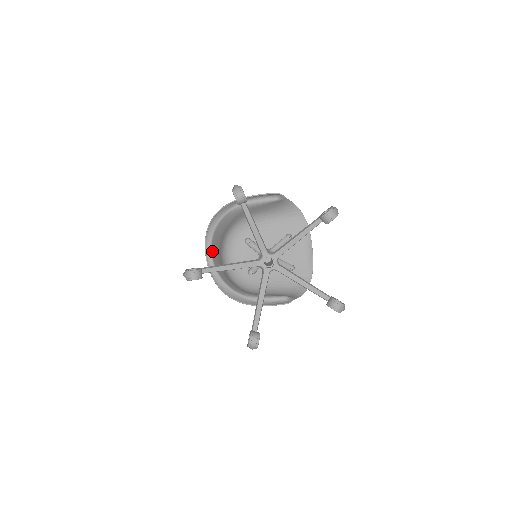
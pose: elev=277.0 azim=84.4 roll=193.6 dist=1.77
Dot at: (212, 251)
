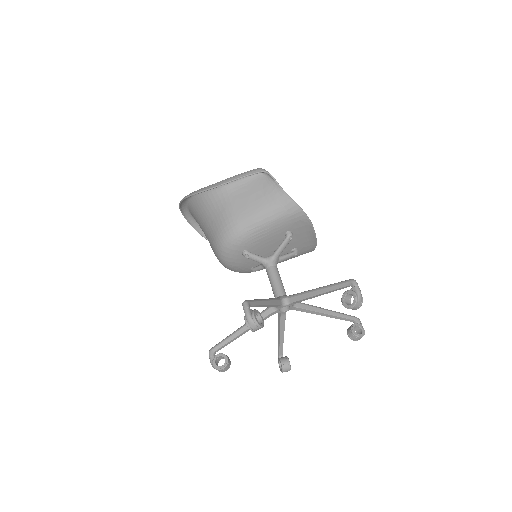
Dot at: (191, 214)
